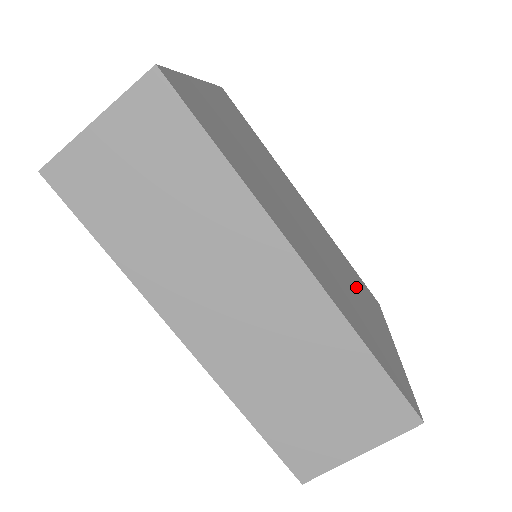
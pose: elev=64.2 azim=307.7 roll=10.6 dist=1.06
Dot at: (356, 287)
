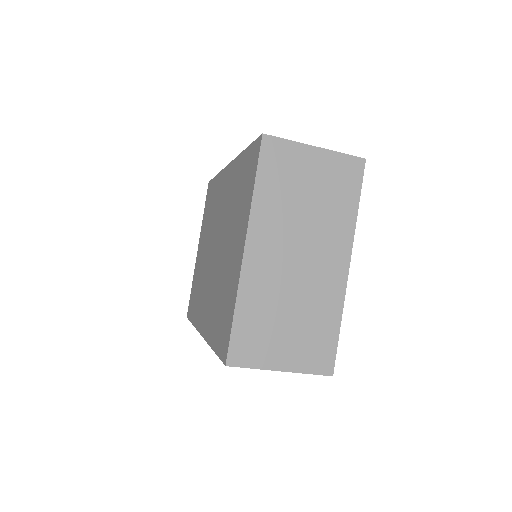
Dot at: occluded
